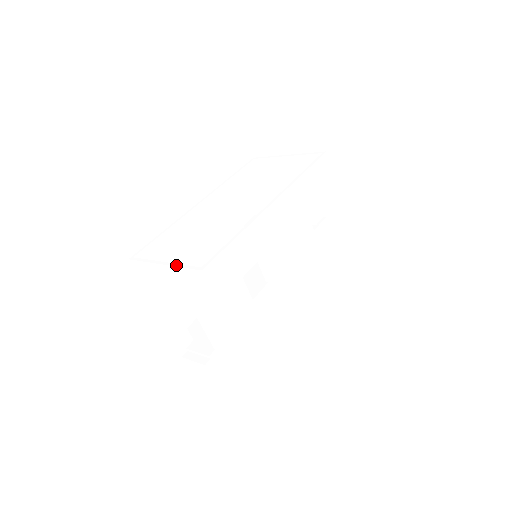
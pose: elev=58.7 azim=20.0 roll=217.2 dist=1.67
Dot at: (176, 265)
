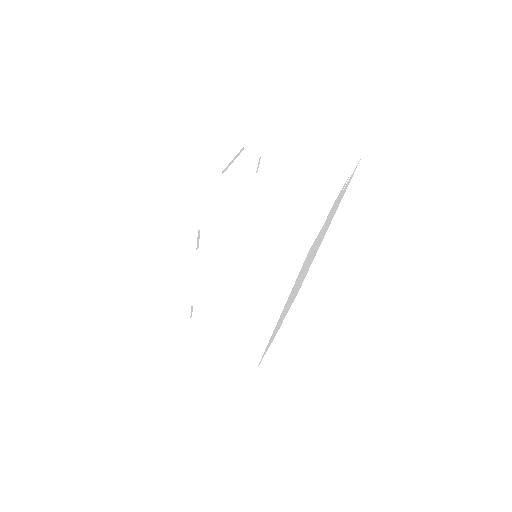
Dot at: (210, 120)
